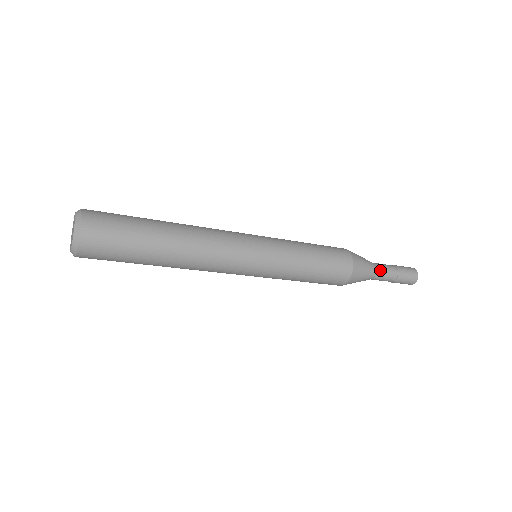
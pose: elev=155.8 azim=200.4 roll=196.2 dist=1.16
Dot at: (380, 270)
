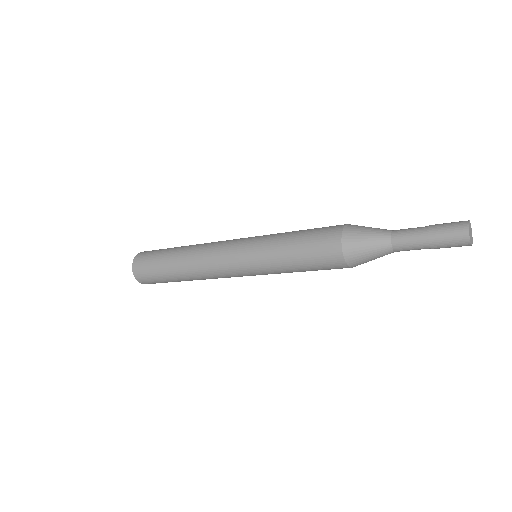
Dot at: (398, 247)
